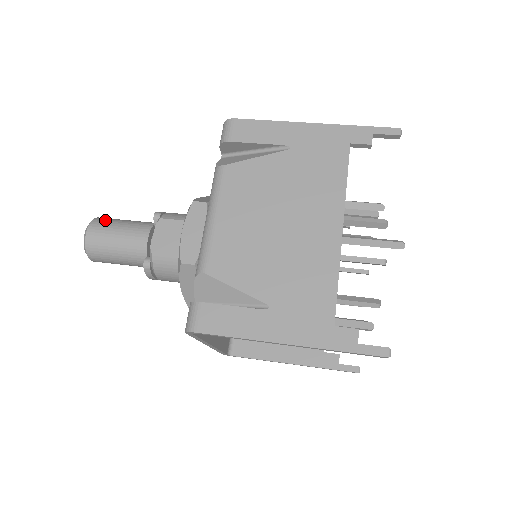
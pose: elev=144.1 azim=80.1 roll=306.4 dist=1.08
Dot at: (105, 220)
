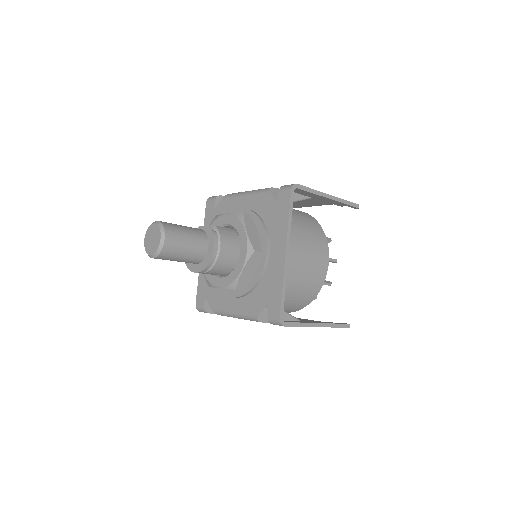
Dot at: occluded
